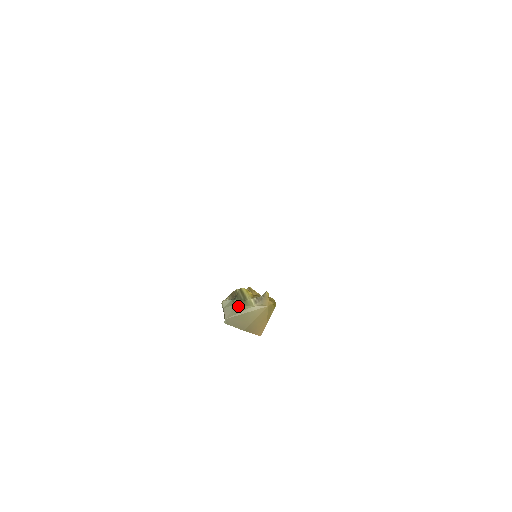
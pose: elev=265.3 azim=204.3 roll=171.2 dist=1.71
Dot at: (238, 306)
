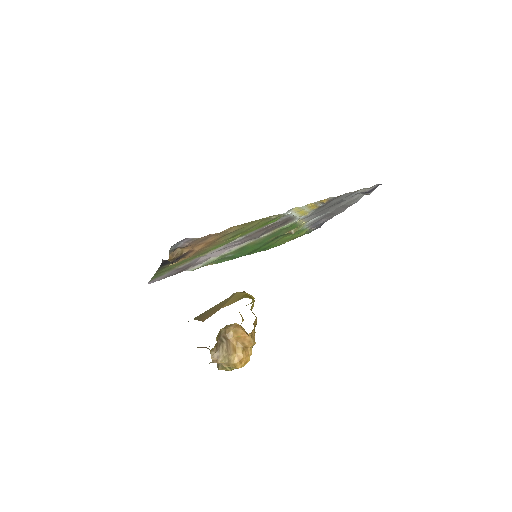
Dot at: occluded
